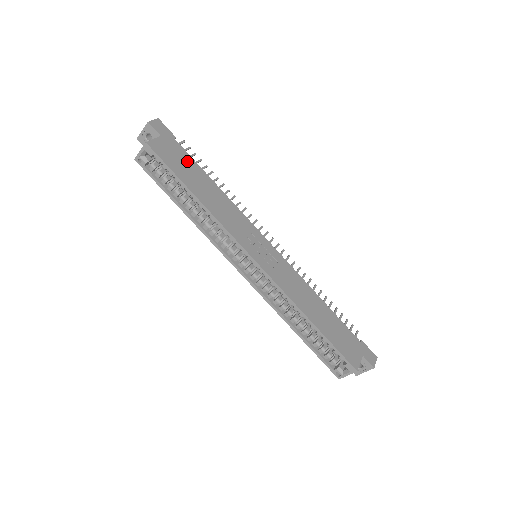
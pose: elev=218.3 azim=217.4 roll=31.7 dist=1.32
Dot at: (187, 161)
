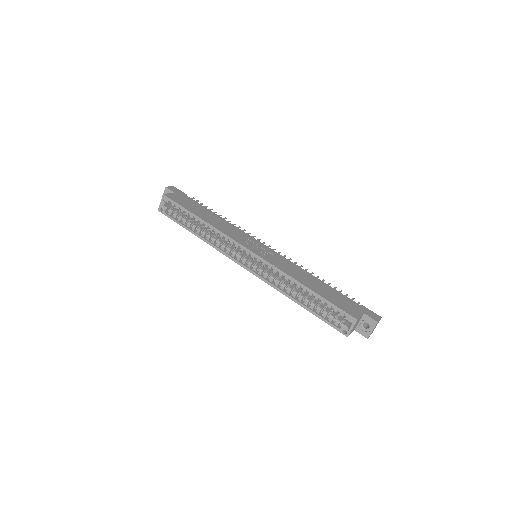
Dot at: (195, 204)
